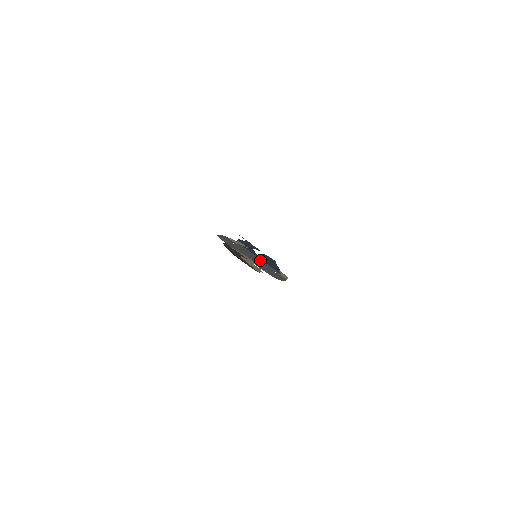
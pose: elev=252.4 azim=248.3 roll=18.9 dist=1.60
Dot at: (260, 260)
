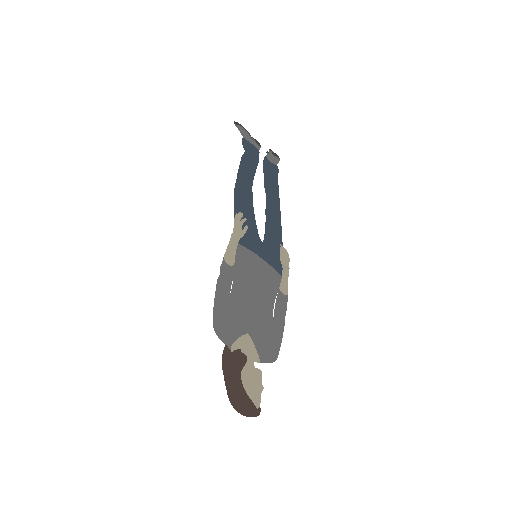
Dot at: (260, 274)
